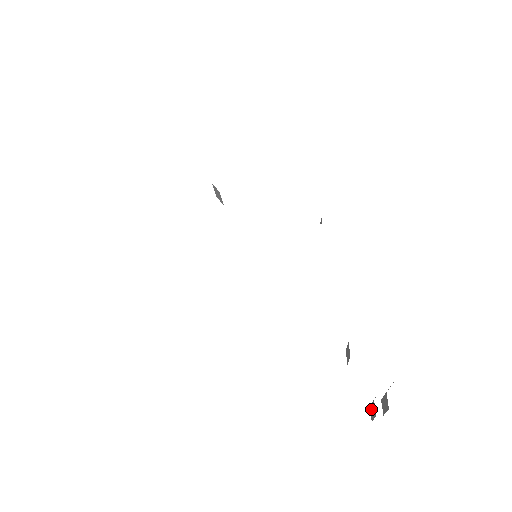
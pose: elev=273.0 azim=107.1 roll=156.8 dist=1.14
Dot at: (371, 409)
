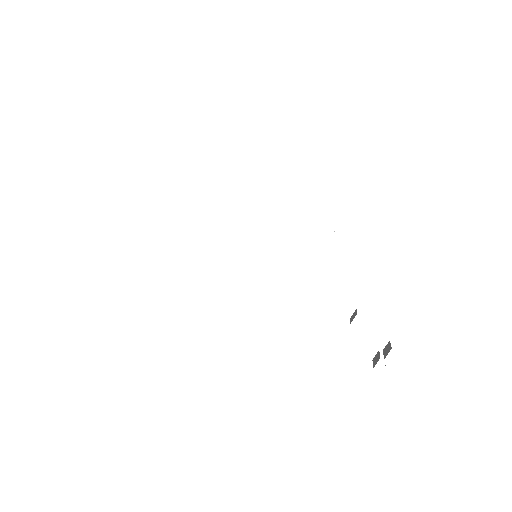
Dot at: occluded
